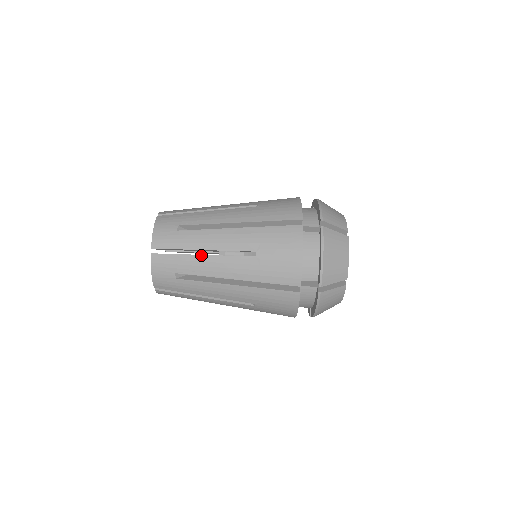
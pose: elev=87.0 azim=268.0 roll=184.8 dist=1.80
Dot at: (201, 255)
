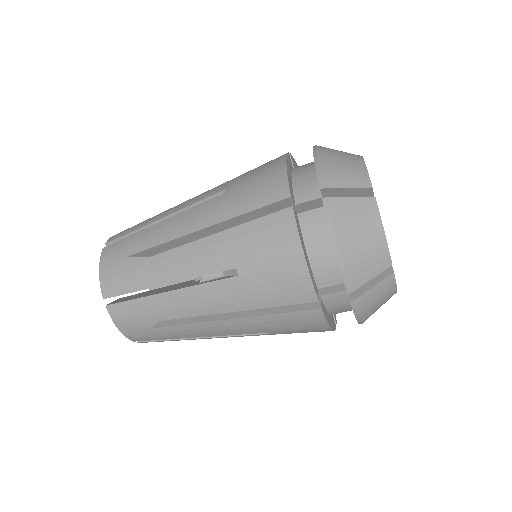
Dot at: (165, 292)
